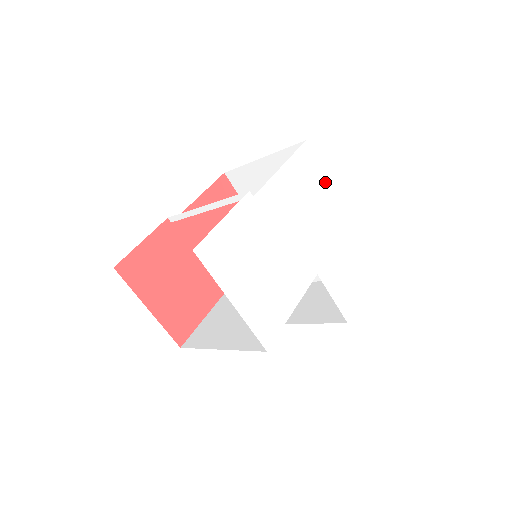
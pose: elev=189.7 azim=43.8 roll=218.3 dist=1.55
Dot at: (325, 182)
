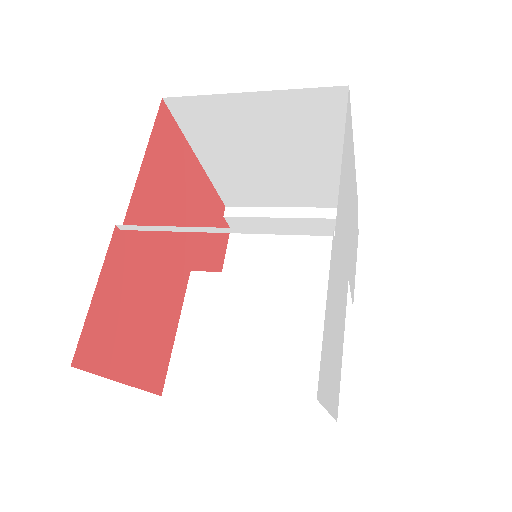
Dot at: (352, 141)
